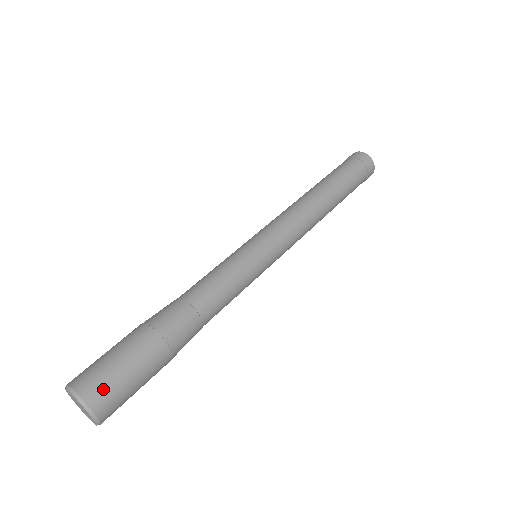
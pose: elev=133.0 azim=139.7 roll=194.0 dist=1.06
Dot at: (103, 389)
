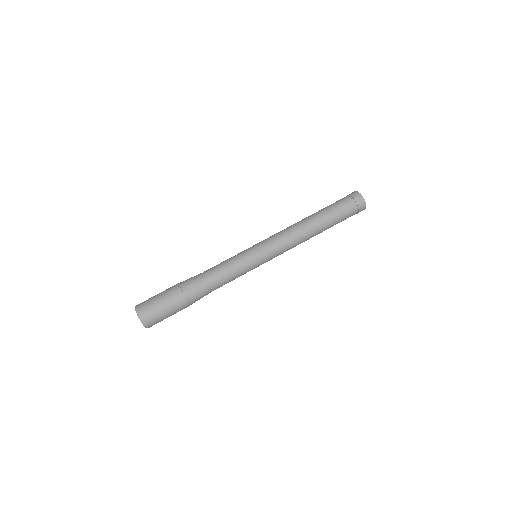
Dot at: (153, 319)
